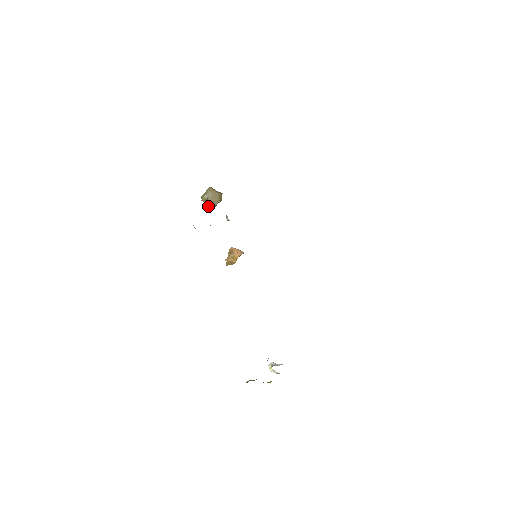
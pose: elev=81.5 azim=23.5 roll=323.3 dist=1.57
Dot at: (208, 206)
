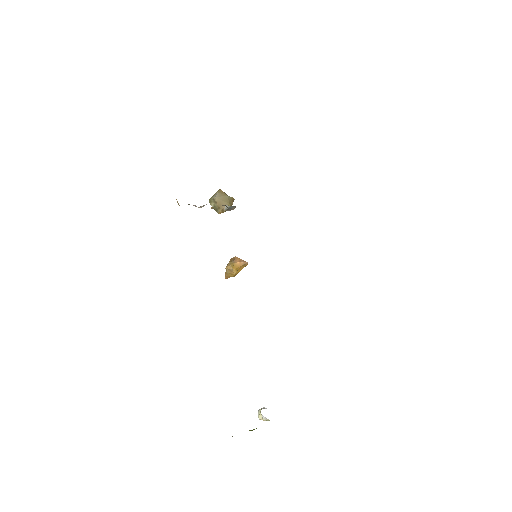
Dot at: (215, 210)
